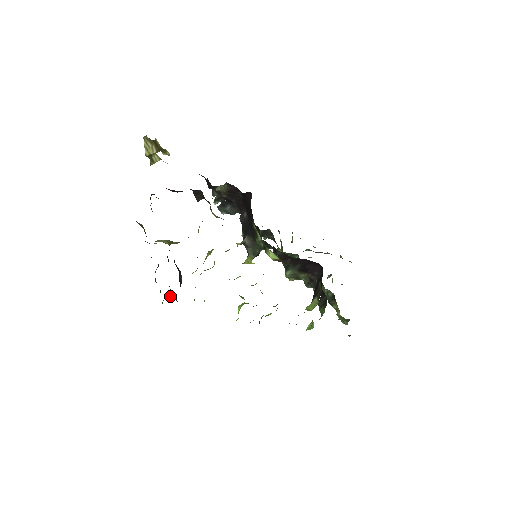
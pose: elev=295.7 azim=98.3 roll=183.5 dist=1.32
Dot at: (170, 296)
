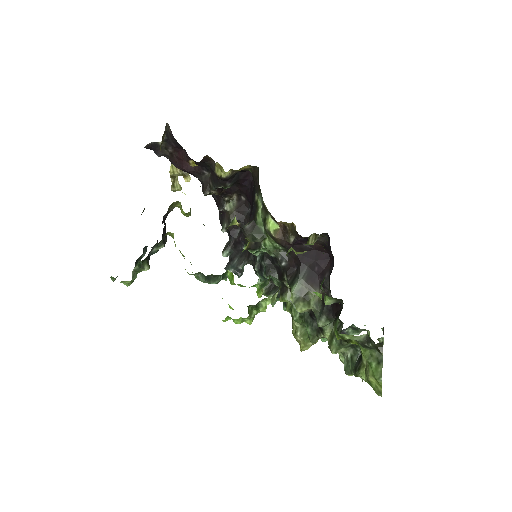
Dot at: (146, 263)
